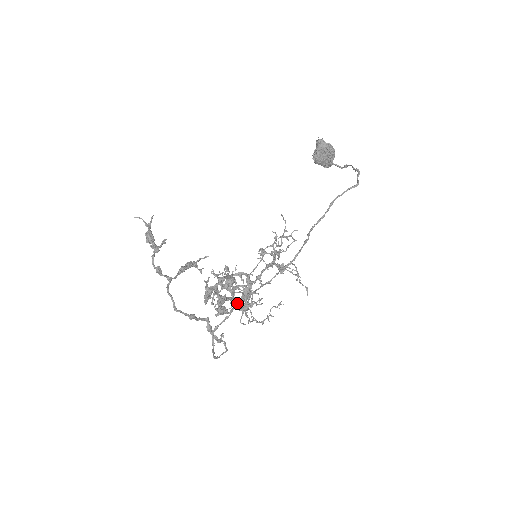
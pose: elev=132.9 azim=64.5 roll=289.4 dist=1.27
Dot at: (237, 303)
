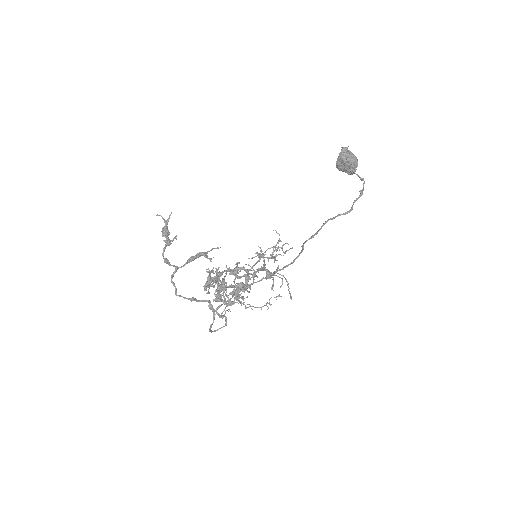
Dot at: (233, 293)
